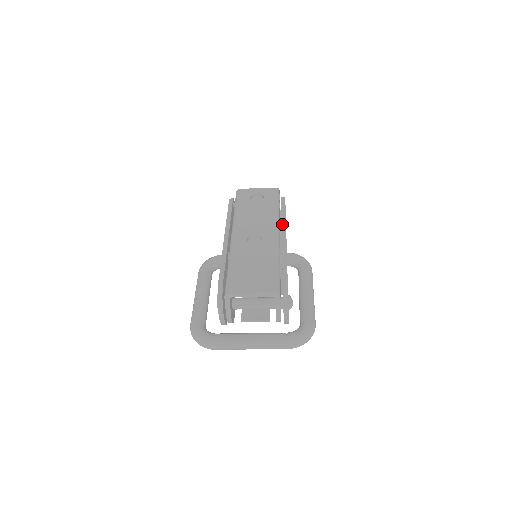
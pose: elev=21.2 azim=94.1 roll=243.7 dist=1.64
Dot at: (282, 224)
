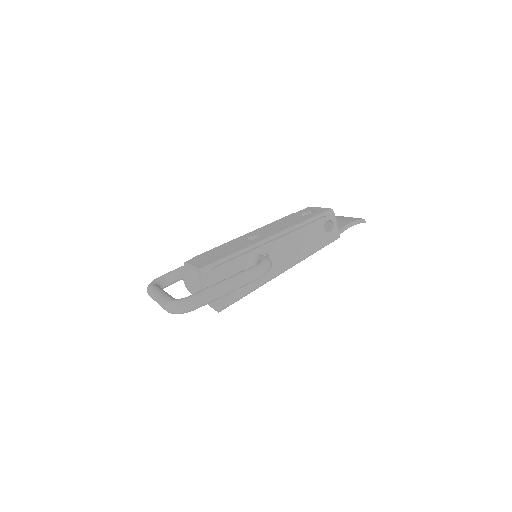
Dot at: (286, 233)
